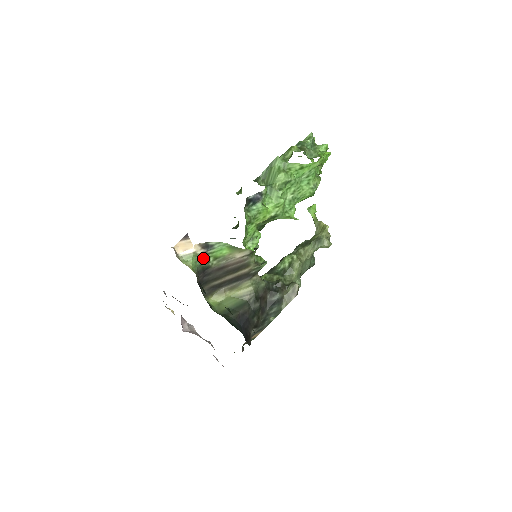
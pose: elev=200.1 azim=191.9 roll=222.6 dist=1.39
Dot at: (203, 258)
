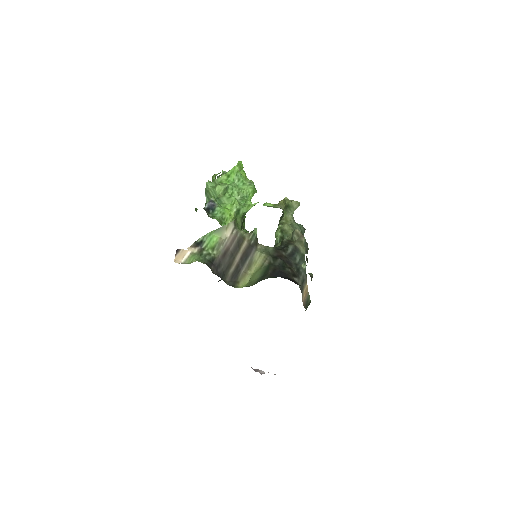
Dot at: (202, 254)
